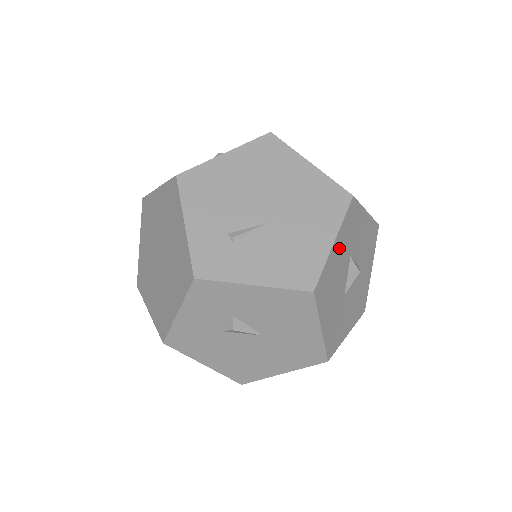
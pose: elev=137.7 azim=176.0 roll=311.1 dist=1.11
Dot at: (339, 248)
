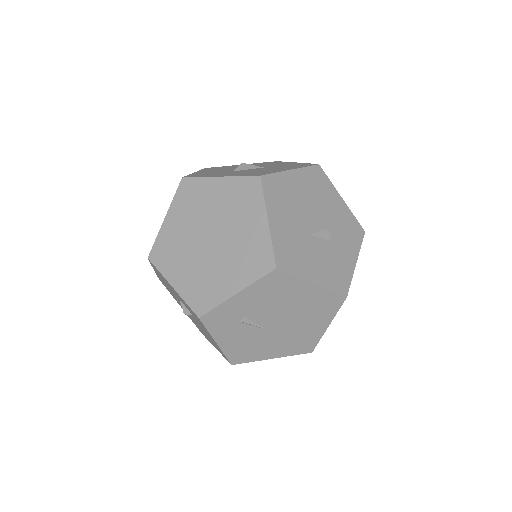
Dot at: occluded
